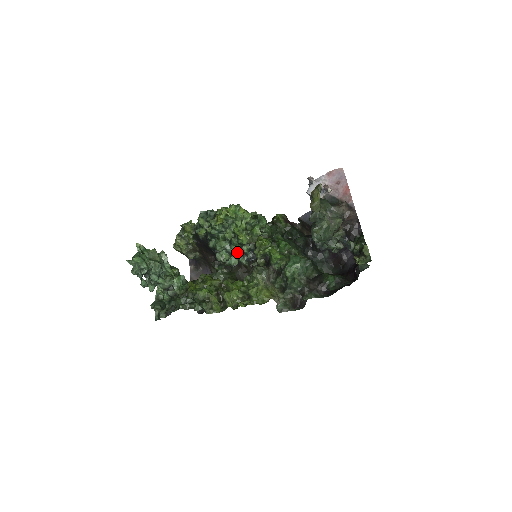
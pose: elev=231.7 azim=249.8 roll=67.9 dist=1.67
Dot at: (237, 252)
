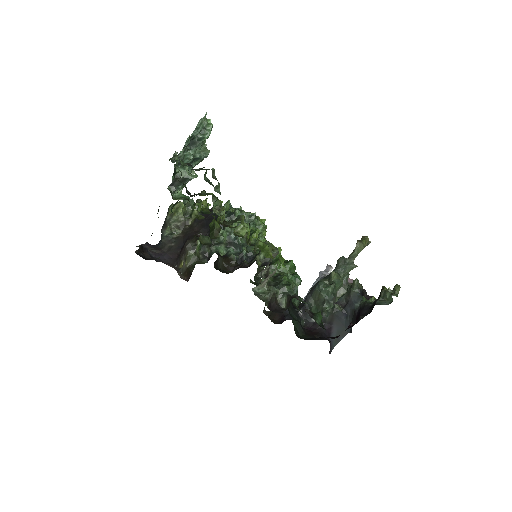
Dot at: (232, 248)
